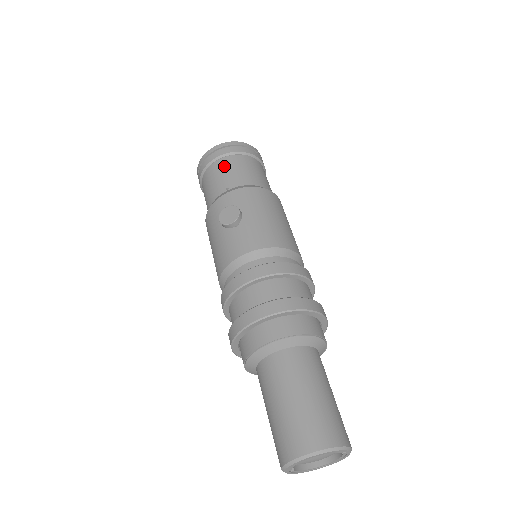
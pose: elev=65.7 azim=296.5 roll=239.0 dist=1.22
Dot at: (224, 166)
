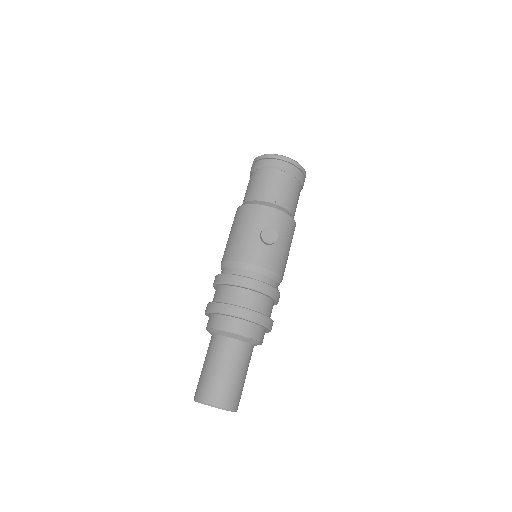
Dot at: (284, 181)
